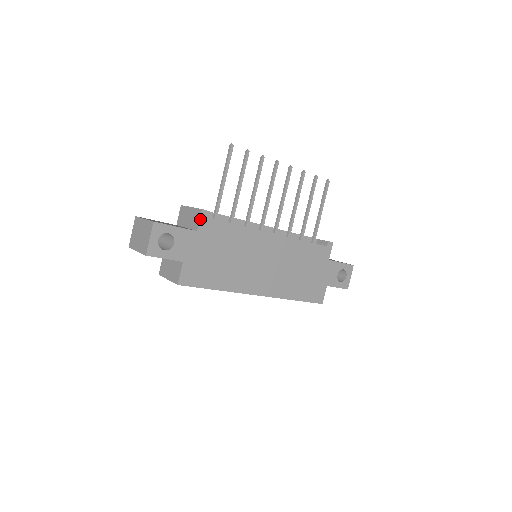
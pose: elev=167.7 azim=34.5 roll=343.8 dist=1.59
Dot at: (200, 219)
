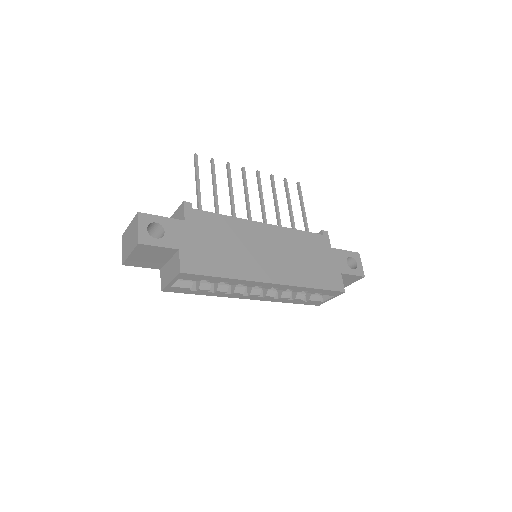
Dot at: (184, 210)
